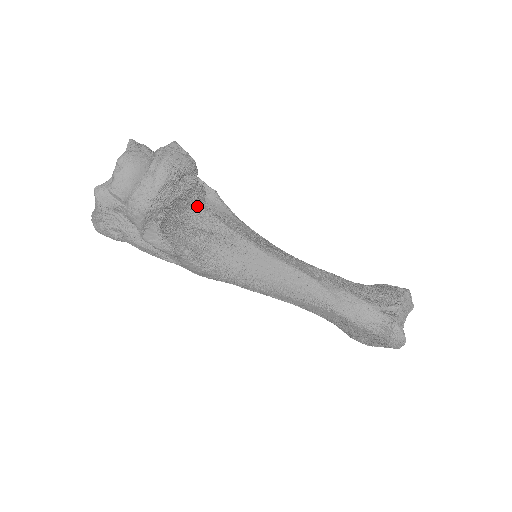
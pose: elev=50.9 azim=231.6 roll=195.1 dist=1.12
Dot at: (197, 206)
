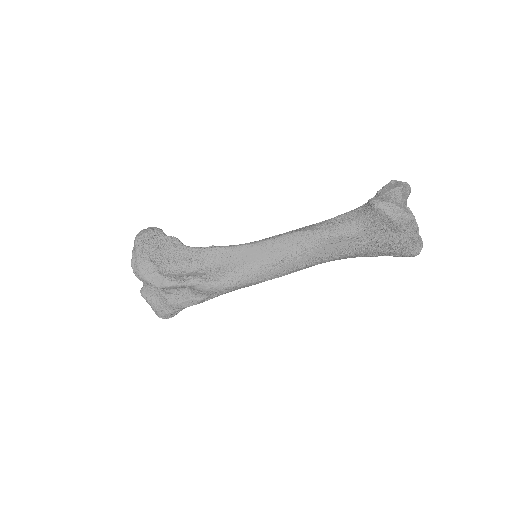
Dot at: (179, 250)
